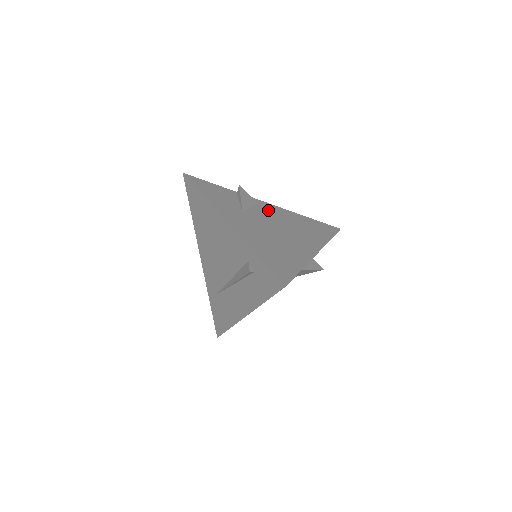
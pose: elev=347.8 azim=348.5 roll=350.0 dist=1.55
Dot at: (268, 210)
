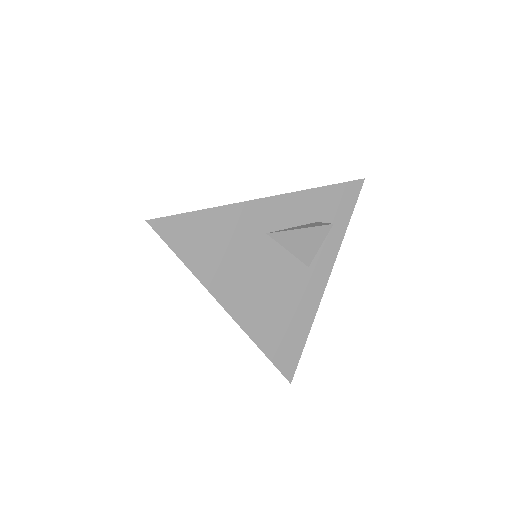
Dot at: occluded
